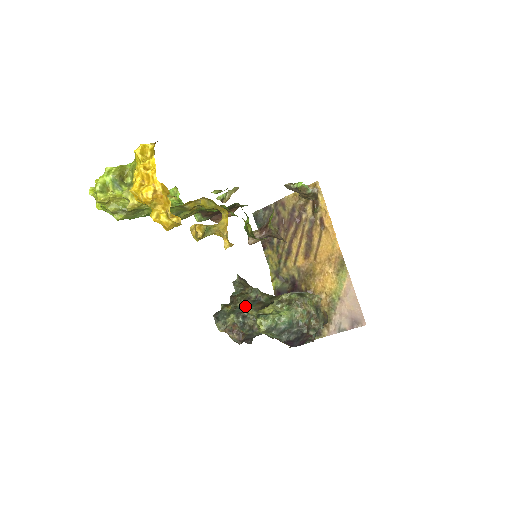
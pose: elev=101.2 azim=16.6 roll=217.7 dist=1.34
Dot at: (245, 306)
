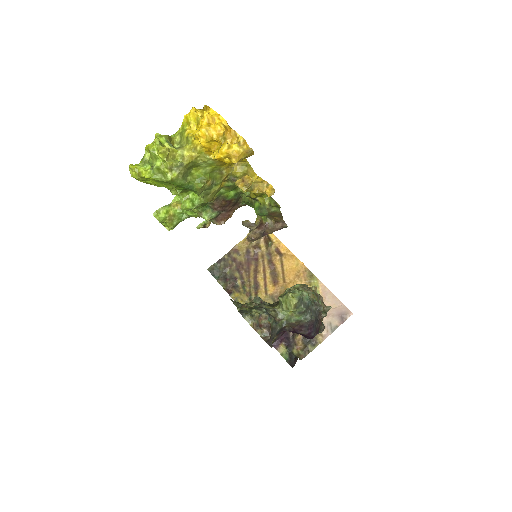
Dot at: (260, 304)
